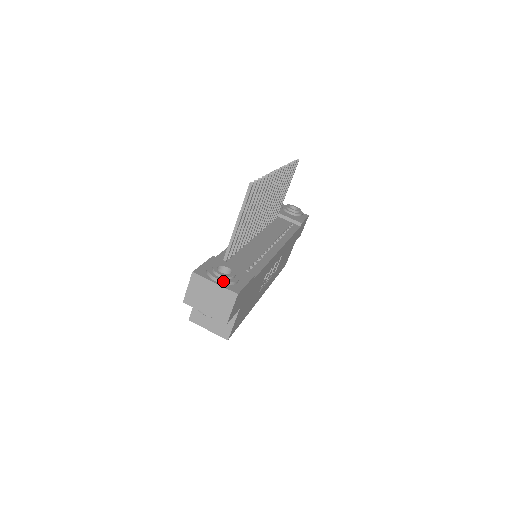
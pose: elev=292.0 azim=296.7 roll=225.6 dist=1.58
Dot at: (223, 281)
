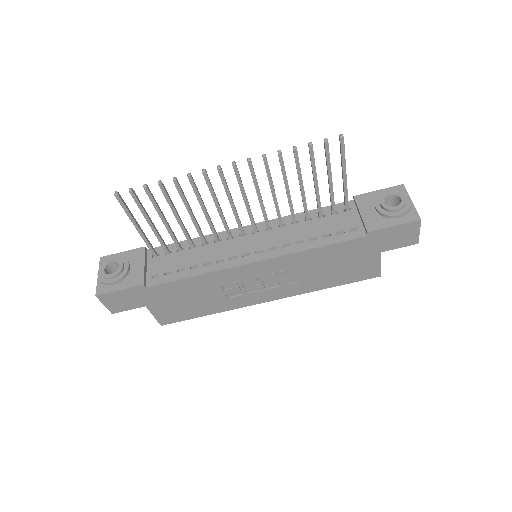
Dot at: (98, 278)
